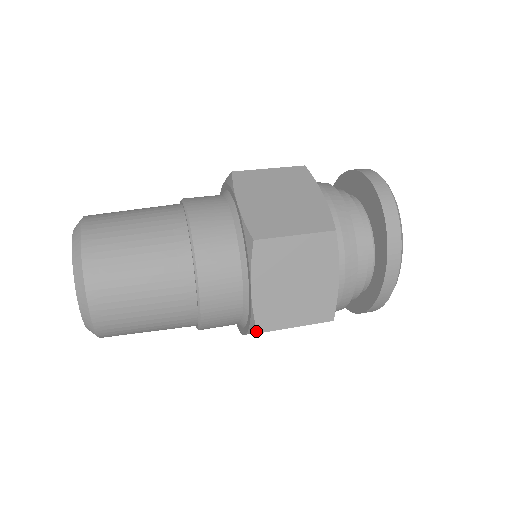
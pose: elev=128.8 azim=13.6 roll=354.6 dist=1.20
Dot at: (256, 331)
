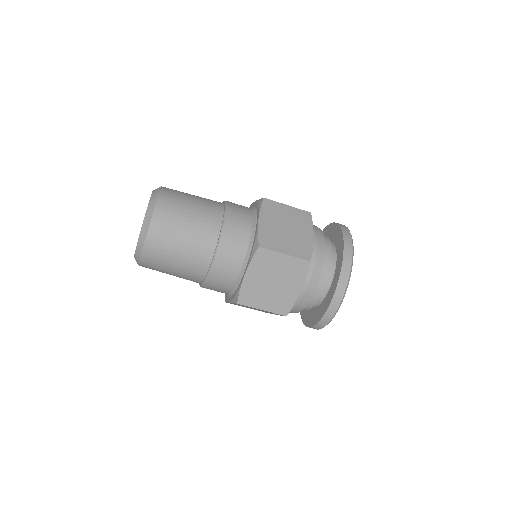
Dot at: (258, 246)
